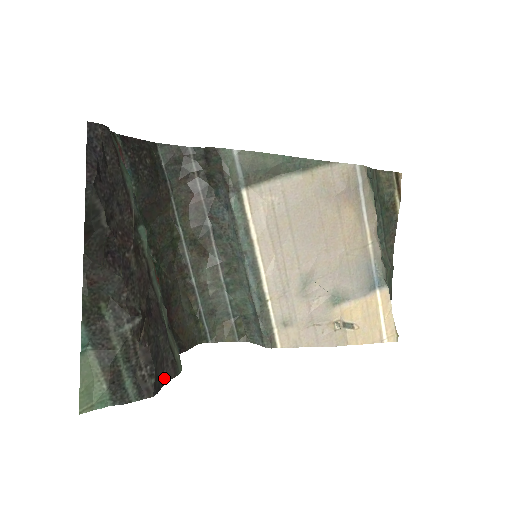
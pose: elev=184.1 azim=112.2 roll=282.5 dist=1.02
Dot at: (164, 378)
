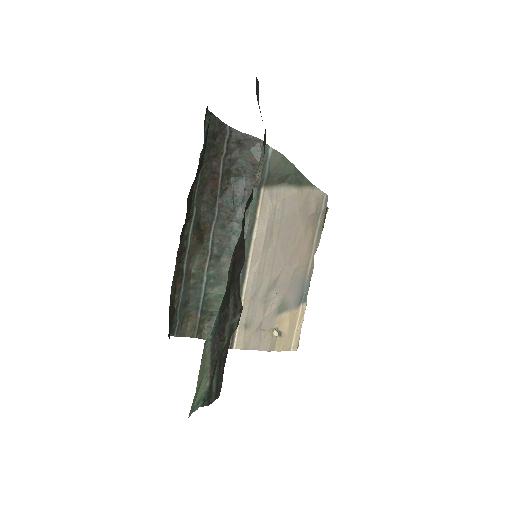
Dot at: occluded
